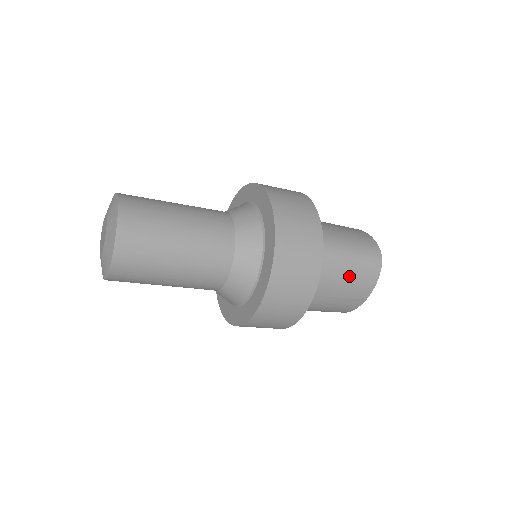
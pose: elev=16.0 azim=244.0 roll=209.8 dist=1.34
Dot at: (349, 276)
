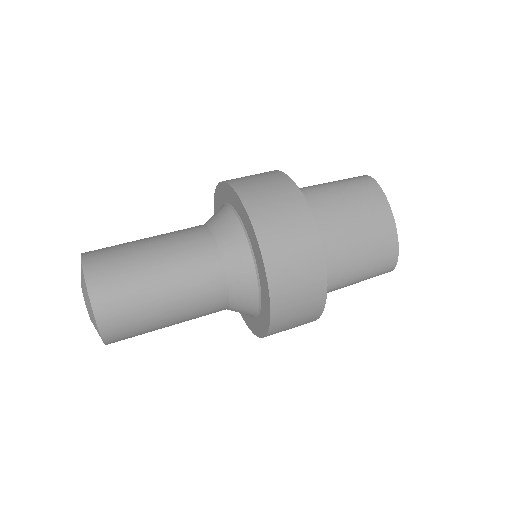
Dot at: occluded
